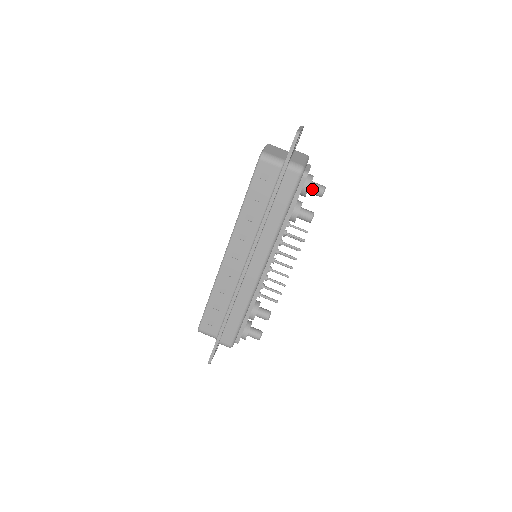
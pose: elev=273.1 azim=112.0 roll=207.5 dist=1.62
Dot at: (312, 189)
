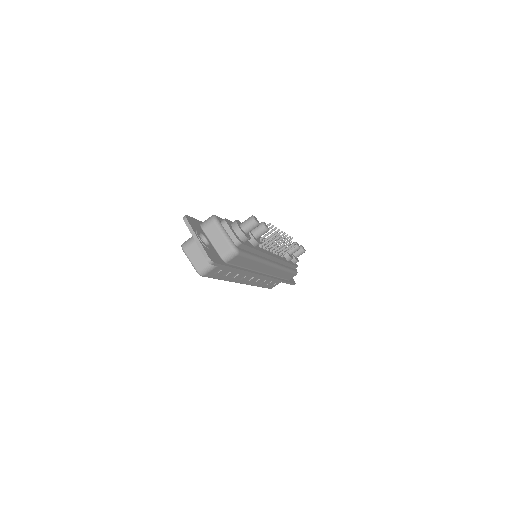
Dot at: occluded
